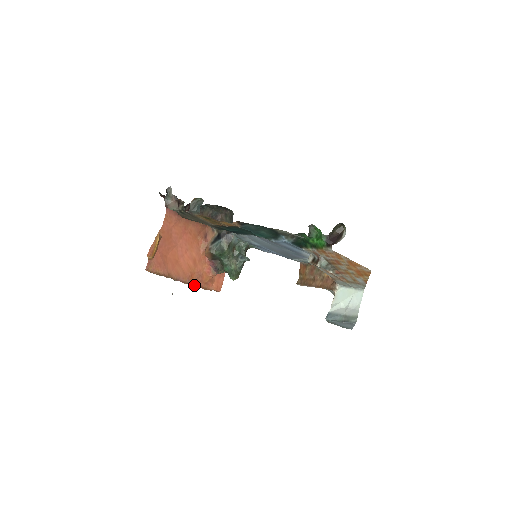
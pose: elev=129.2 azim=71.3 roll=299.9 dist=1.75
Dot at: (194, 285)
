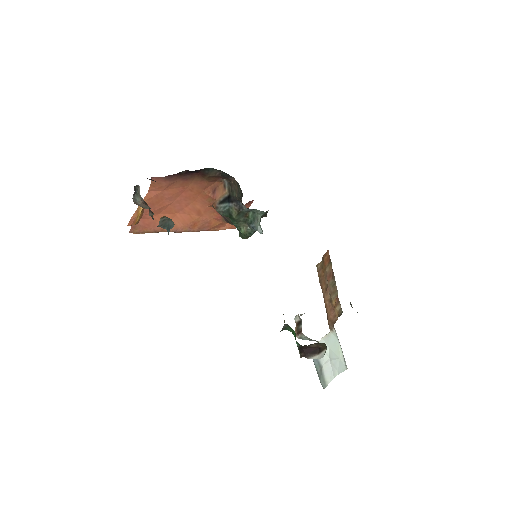
Dot at: (198, 231)
